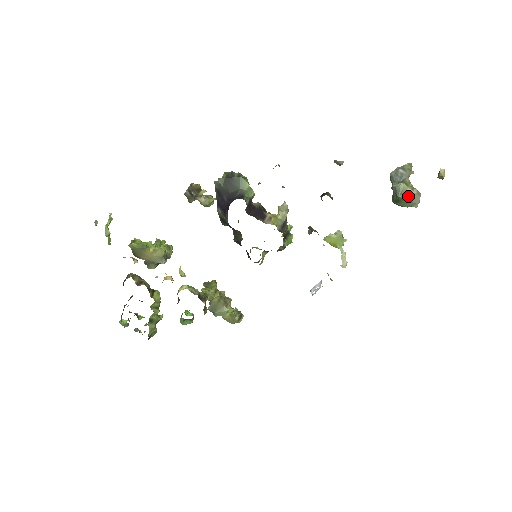
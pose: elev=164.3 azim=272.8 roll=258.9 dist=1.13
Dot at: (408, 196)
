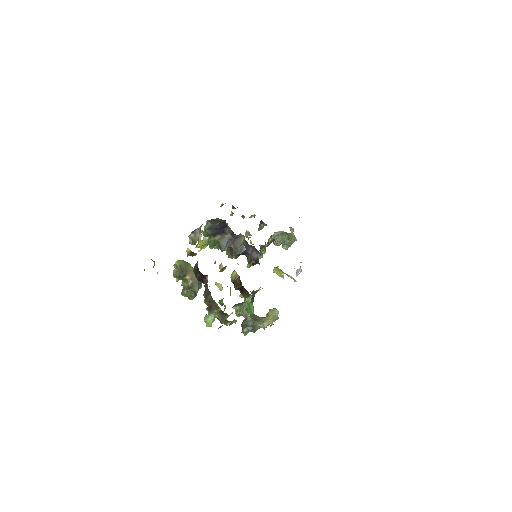
Dot at: (290, 235)
